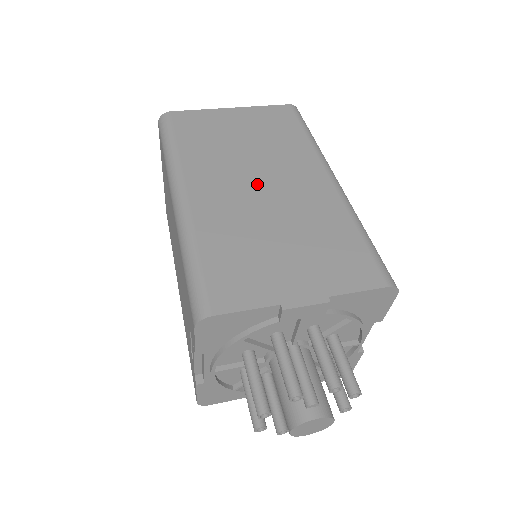
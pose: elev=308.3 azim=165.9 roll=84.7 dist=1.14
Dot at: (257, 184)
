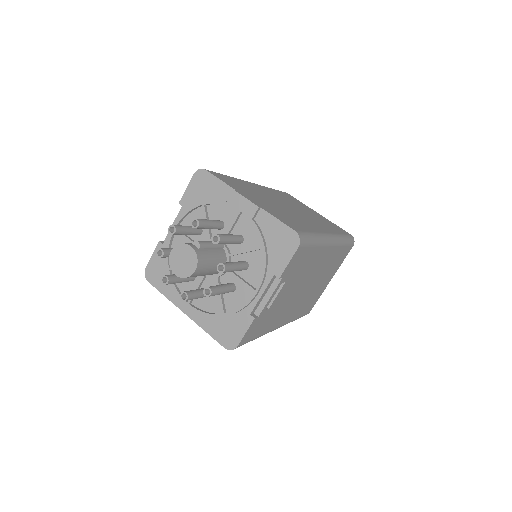
Dot at: (289, 206)
